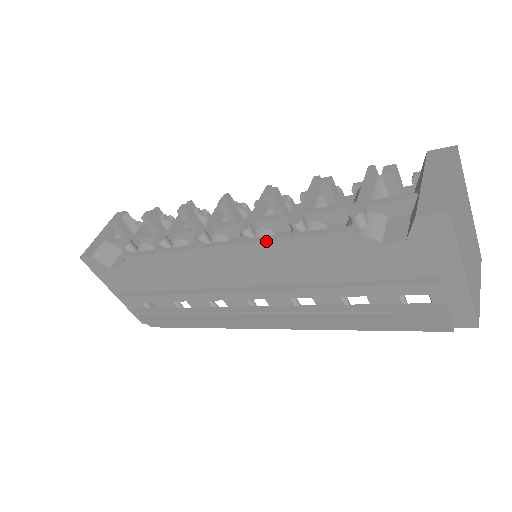
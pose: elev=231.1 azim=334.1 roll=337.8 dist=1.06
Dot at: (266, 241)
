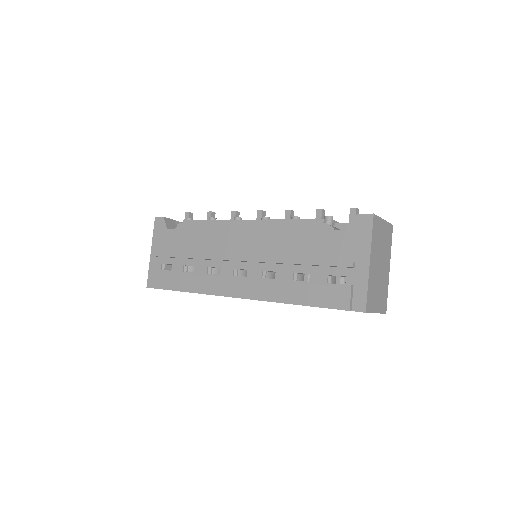
Dot at: (275, 220)
